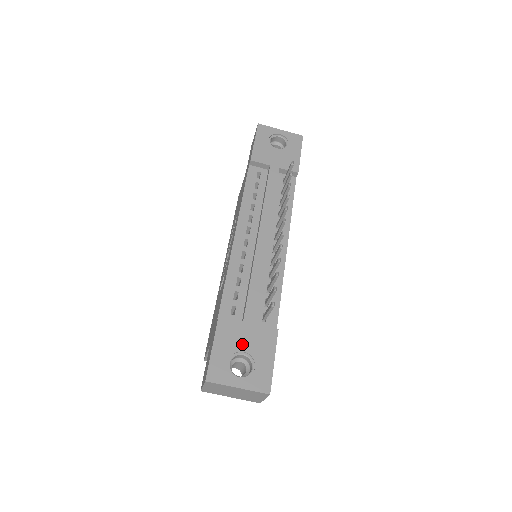
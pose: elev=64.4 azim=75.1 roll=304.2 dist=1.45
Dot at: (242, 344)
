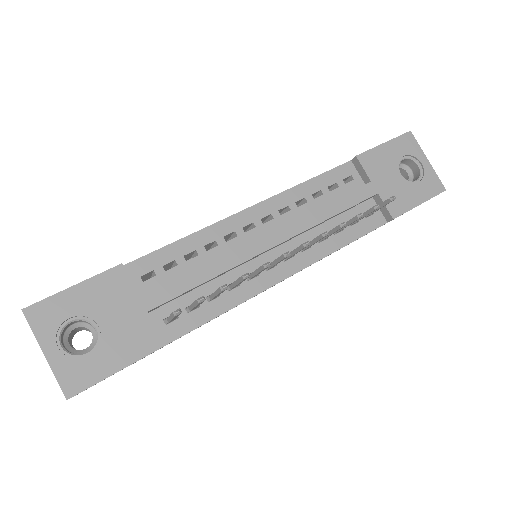
Dot at: (107, 317)
